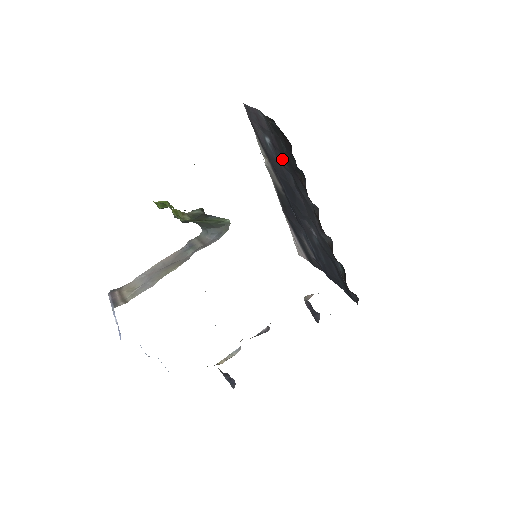
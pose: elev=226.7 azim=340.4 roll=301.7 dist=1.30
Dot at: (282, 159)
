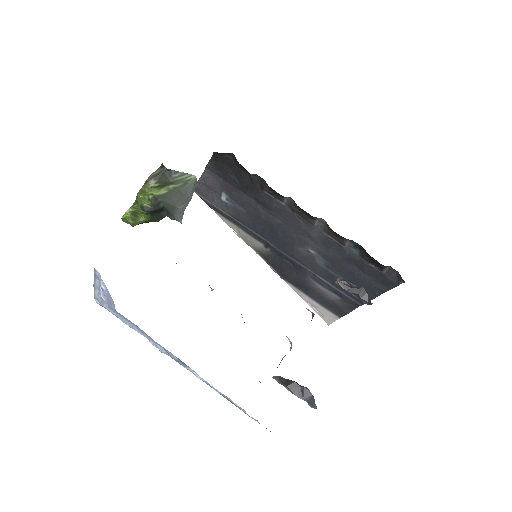
Dot at: (241, 197)
